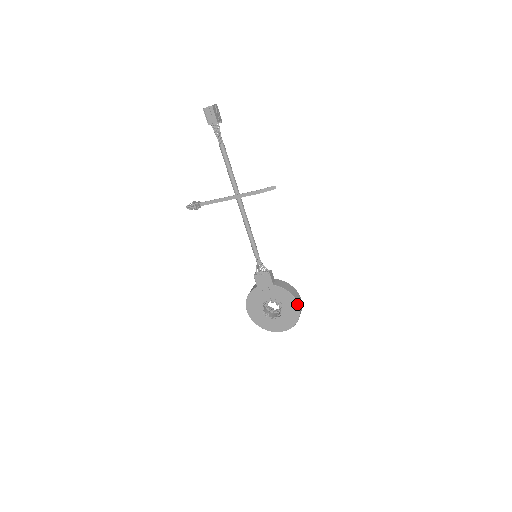
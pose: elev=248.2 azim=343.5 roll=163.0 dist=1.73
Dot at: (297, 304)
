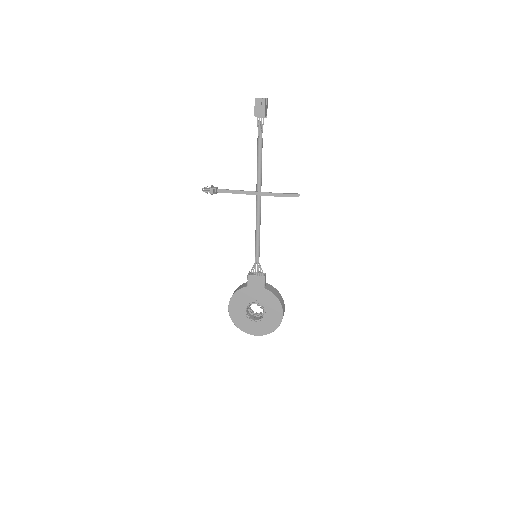
Dot at: (282, 312)
